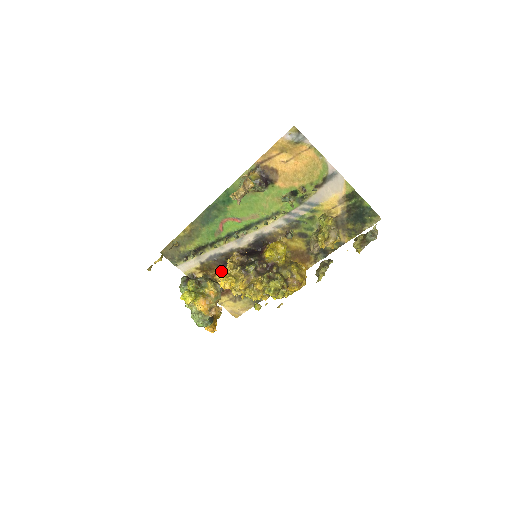
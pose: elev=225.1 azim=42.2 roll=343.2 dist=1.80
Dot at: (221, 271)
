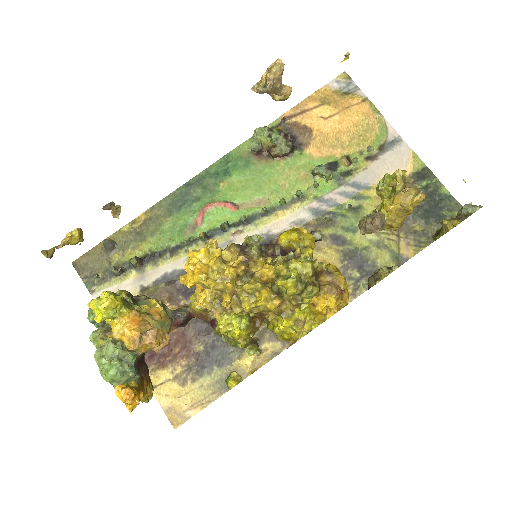
Dot at: (175, 308)
